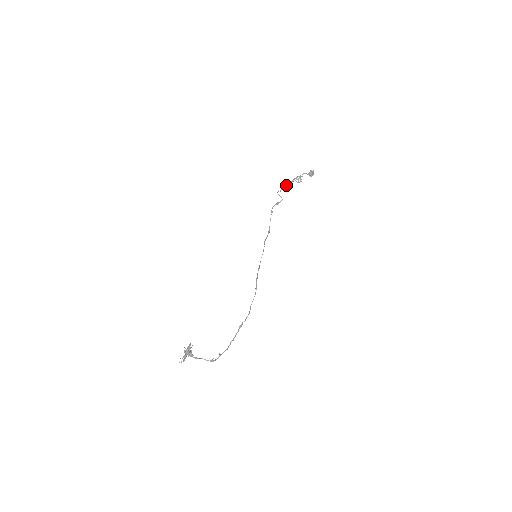
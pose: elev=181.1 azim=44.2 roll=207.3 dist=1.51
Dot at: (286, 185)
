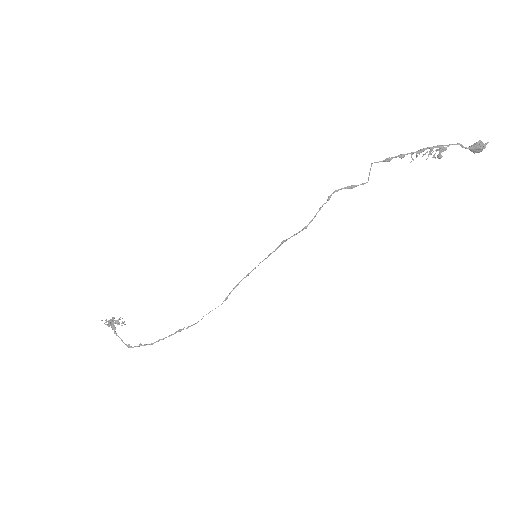
Dot at: (399, 155)
